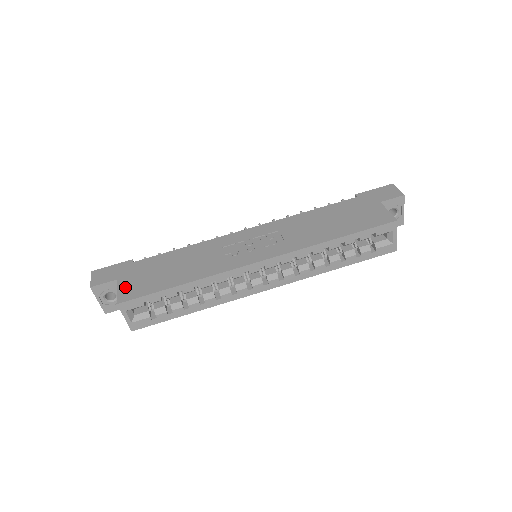
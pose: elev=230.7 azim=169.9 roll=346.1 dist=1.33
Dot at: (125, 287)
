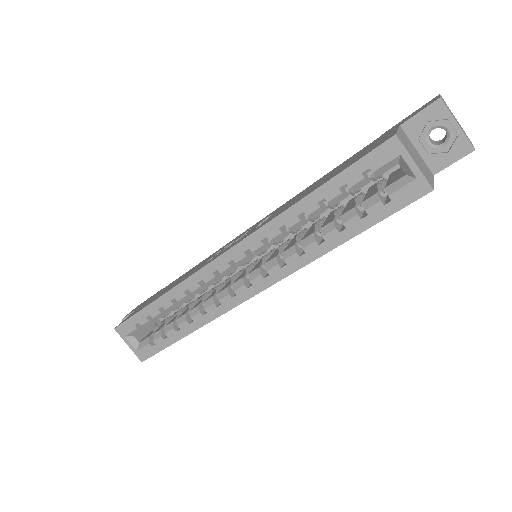
Dot at: occluded
